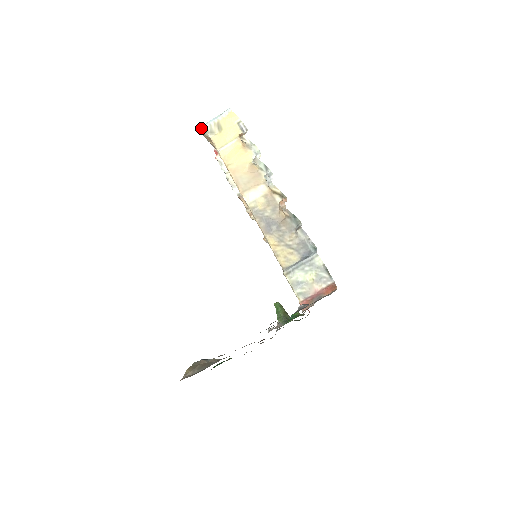
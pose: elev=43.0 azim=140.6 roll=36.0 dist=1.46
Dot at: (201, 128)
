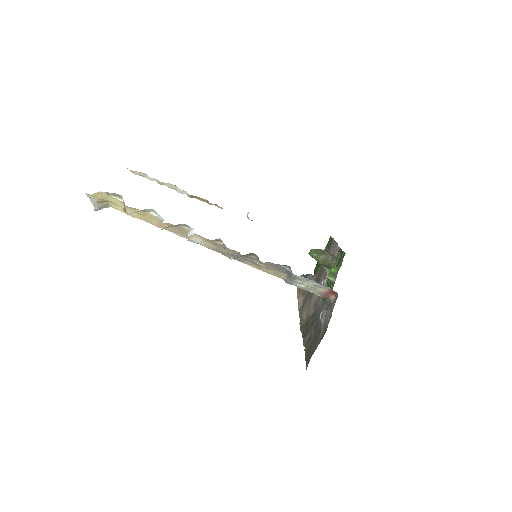
Dot at: (97, 210)
